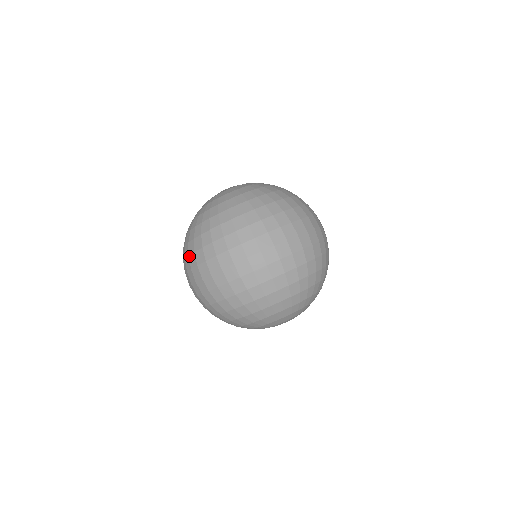
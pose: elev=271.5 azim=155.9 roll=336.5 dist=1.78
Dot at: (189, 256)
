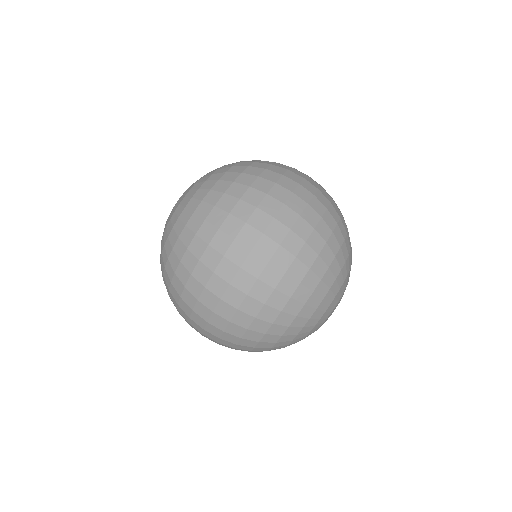
Dot at: (210, 244)
